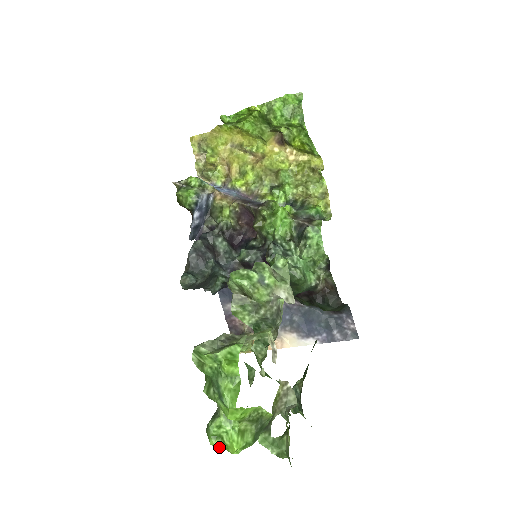
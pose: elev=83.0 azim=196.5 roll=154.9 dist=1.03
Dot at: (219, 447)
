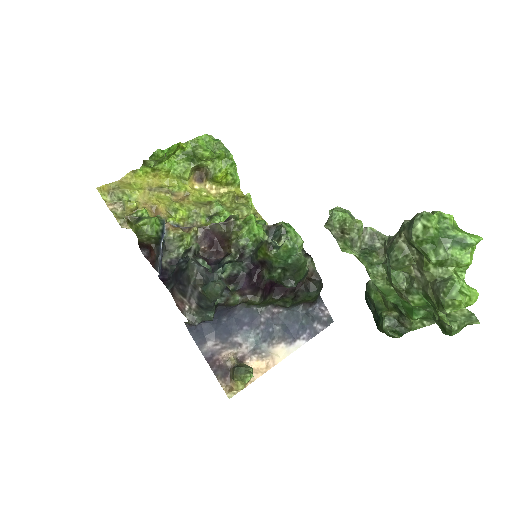
Dot at: (465, 302)
